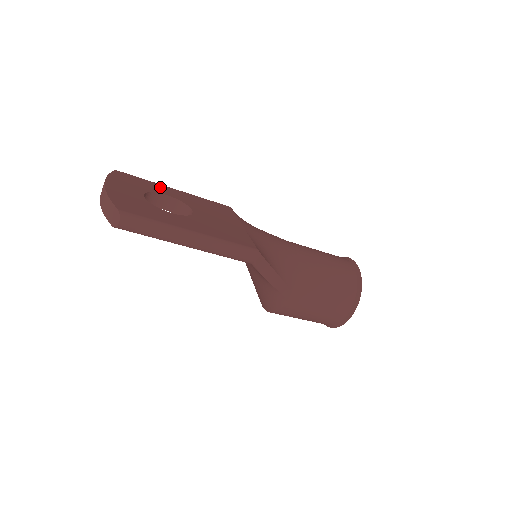
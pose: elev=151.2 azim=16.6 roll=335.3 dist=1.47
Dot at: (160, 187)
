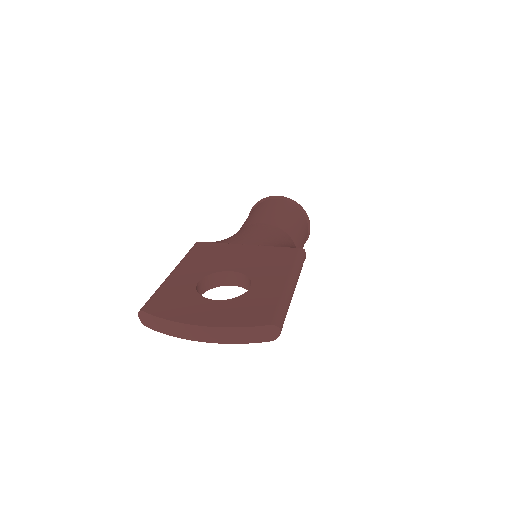
Dot at: (177, 283)
